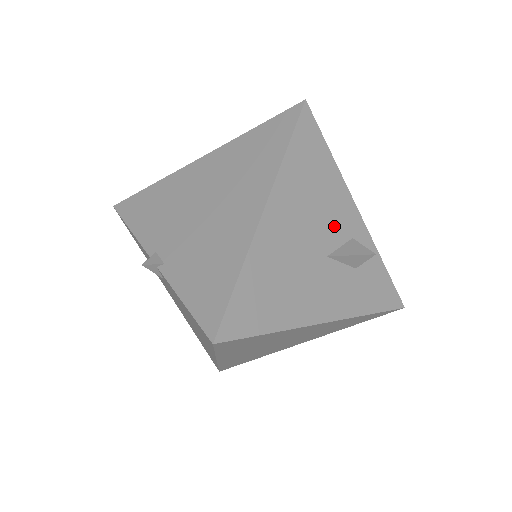
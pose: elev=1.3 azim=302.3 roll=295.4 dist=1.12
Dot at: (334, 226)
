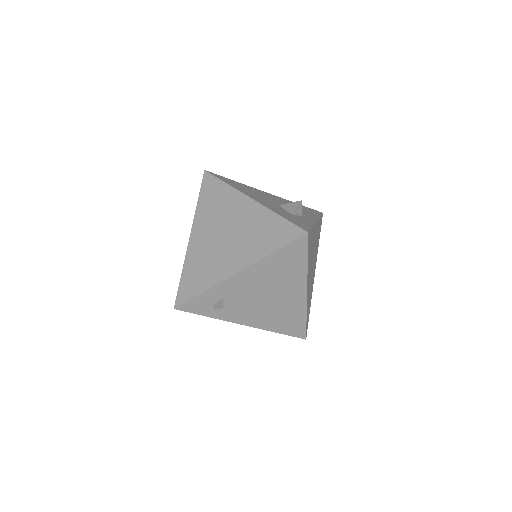
Dot at: occluded
